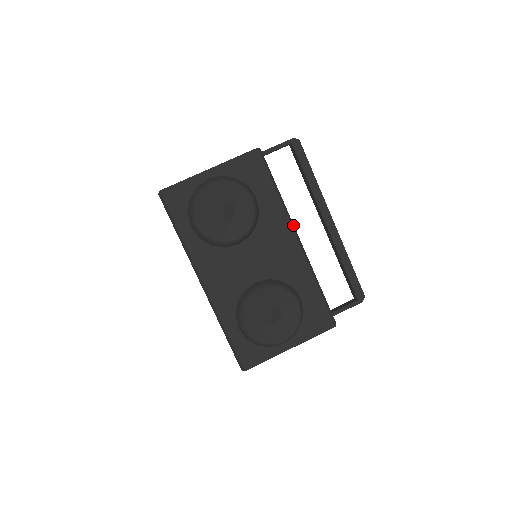
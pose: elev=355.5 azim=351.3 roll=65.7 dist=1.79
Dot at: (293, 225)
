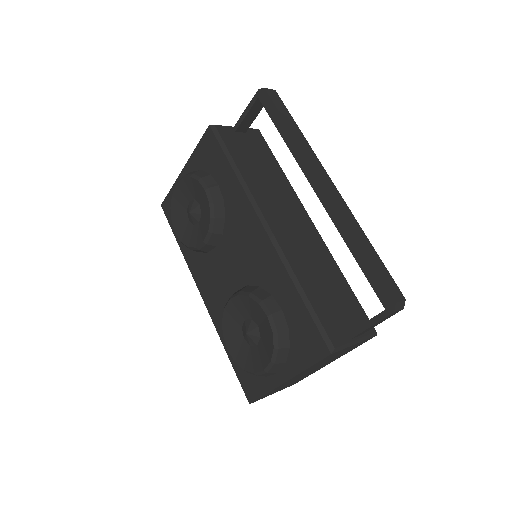
Dot at: (258, 208)
